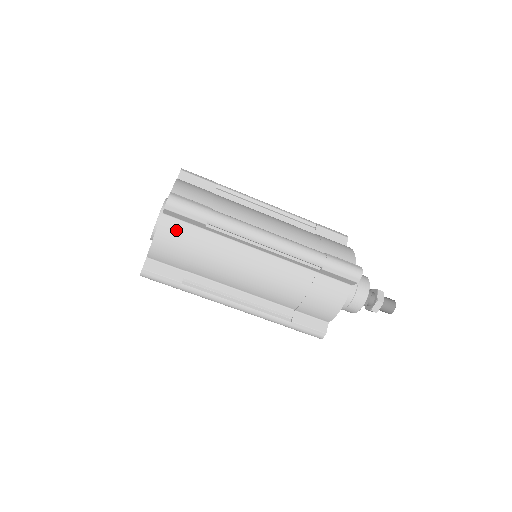
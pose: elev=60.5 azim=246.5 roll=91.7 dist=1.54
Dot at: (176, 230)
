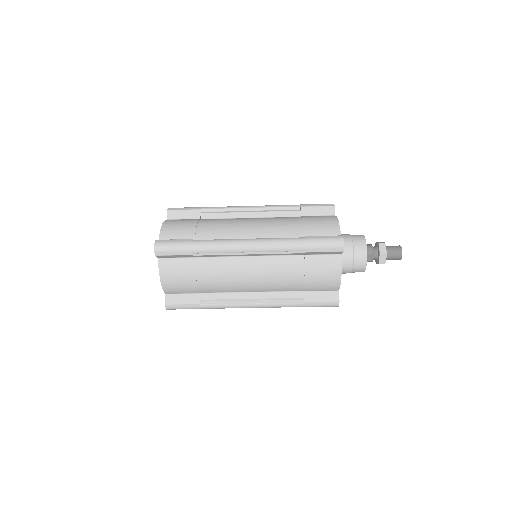
Dot at: (174, 267)
